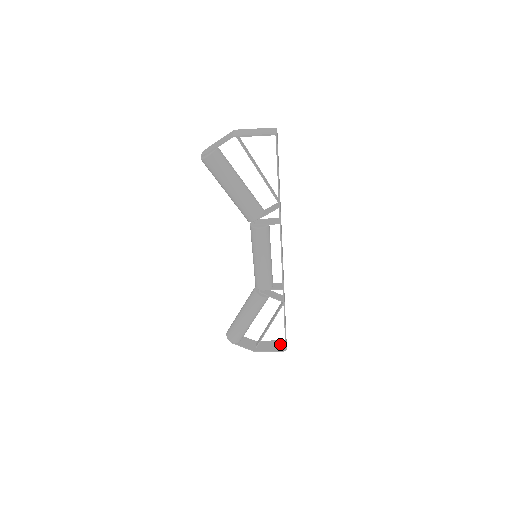
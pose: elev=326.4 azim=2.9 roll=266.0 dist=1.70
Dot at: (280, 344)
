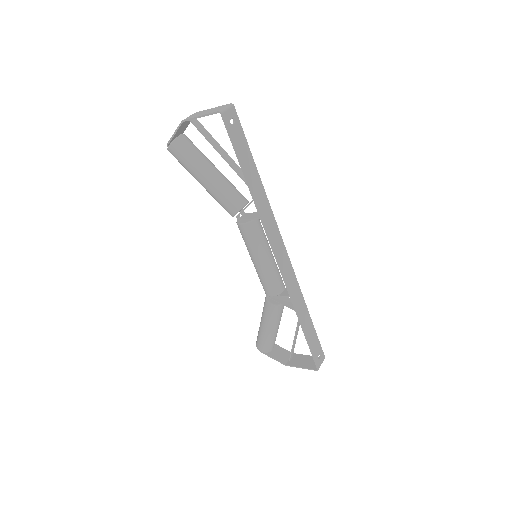
Dot at: occluded
